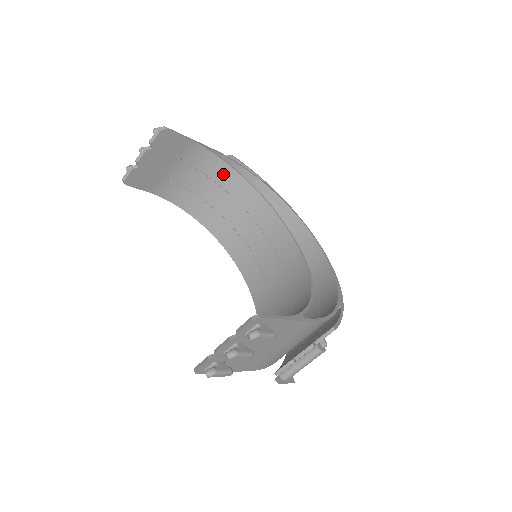
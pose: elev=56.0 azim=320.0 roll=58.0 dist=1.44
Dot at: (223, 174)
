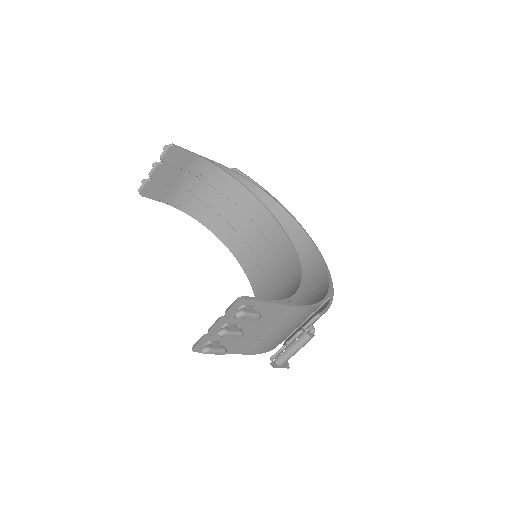
Dot at: (227, 184)
